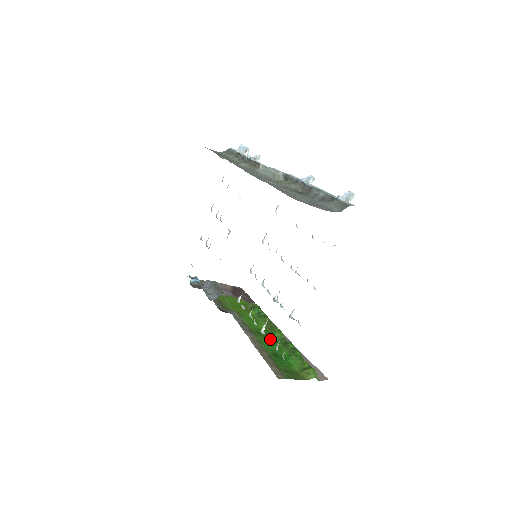
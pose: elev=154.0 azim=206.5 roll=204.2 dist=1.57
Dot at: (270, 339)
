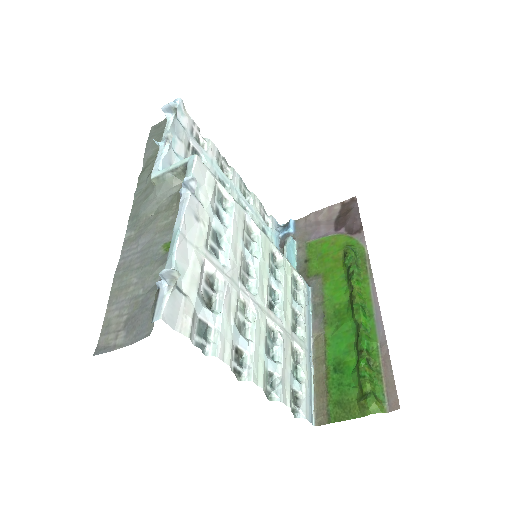
Dot at: (346, 327)
